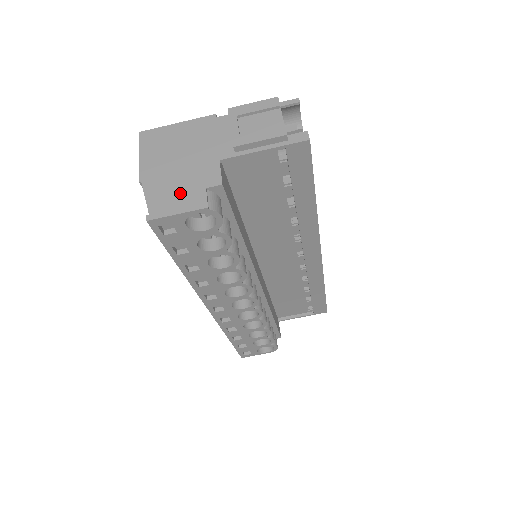
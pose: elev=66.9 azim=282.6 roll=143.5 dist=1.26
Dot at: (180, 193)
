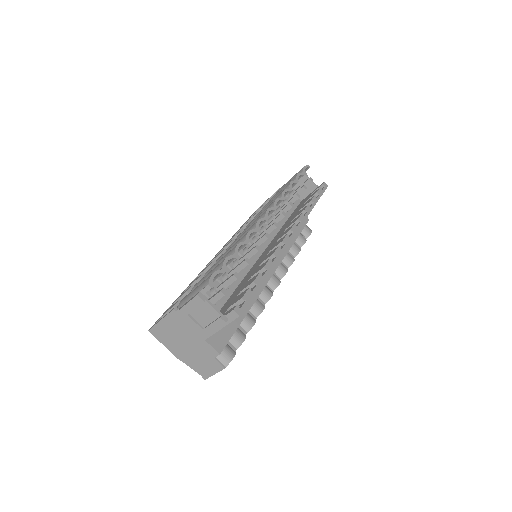
Dot at: (205, 363)
